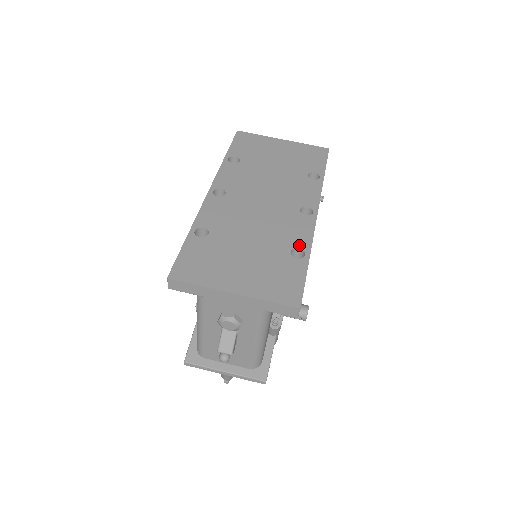
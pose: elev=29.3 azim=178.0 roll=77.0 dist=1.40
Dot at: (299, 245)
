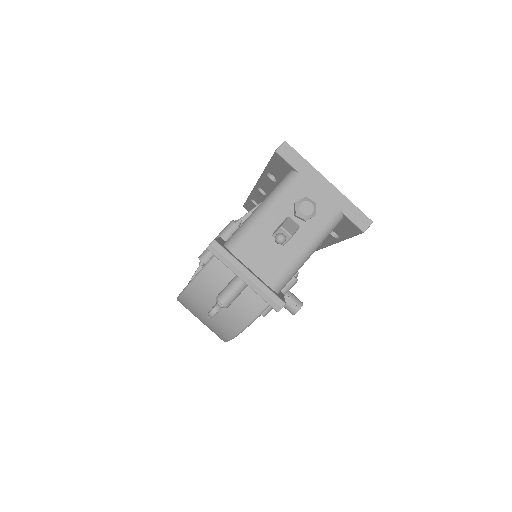
Dot at: occluded
